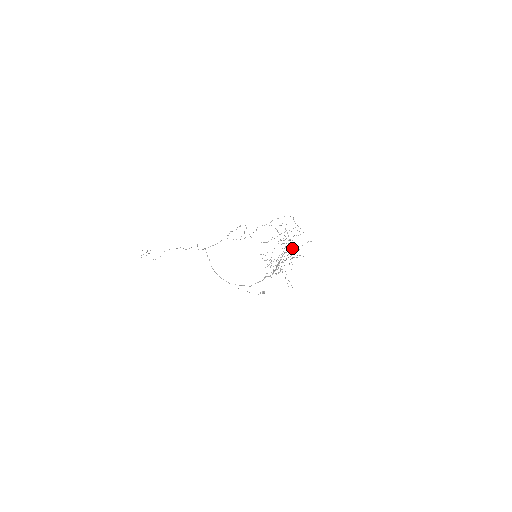
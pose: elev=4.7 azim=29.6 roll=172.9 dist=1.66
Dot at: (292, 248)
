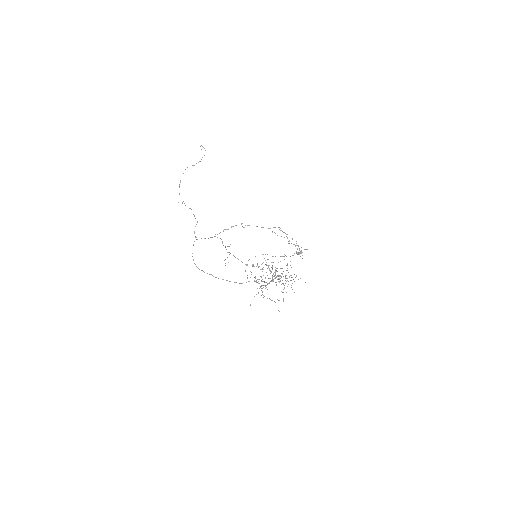
Dot at: occluded
